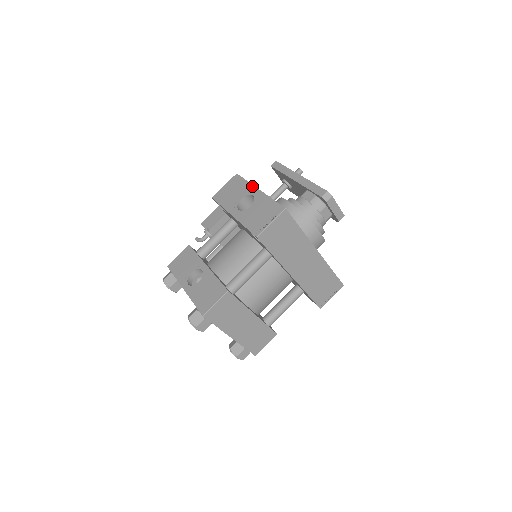
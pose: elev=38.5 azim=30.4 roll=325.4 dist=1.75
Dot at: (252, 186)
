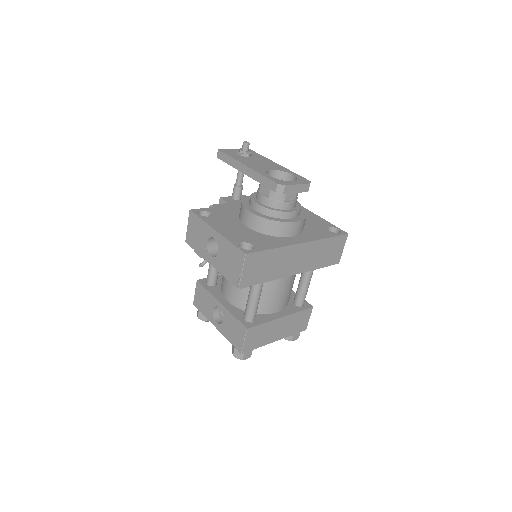
Dot at: (208, 227)
